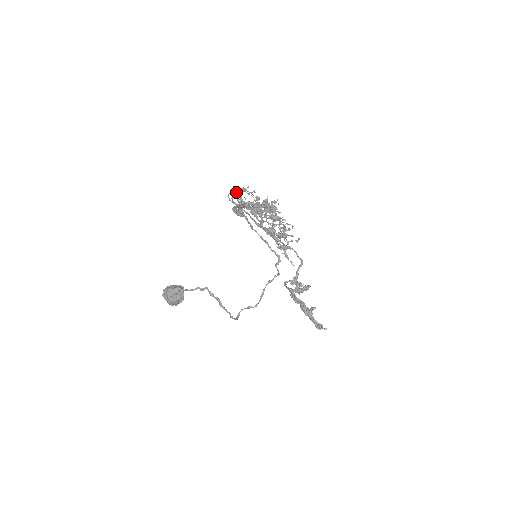
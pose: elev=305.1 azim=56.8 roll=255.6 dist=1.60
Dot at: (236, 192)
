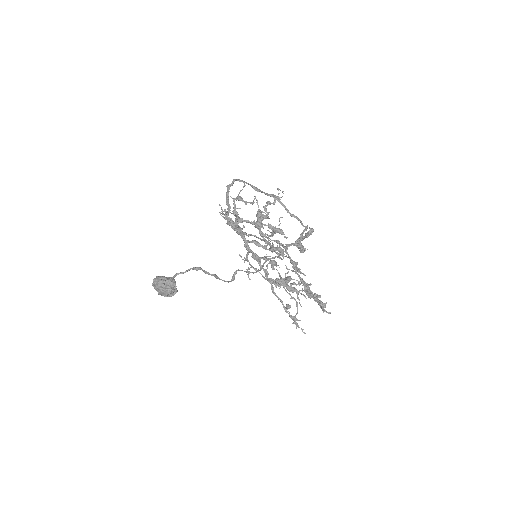
Dot at: (231, 223)
